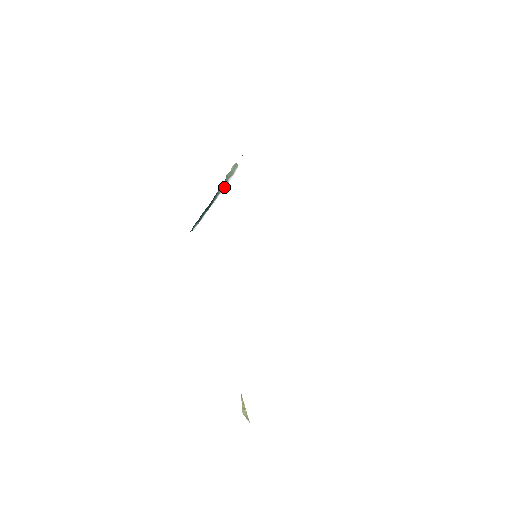
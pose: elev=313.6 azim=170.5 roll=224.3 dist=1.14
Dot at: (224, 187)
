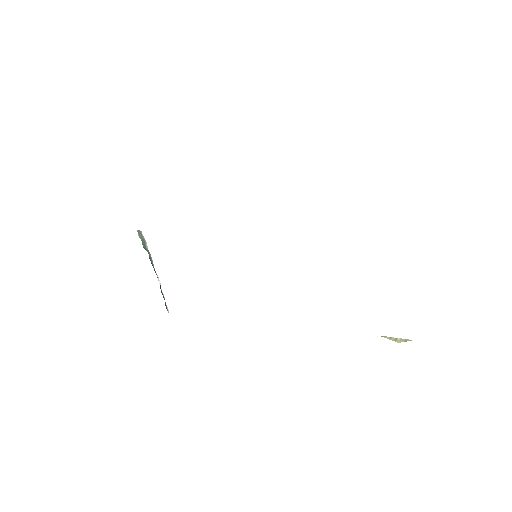
Dot at: (150, 257)
